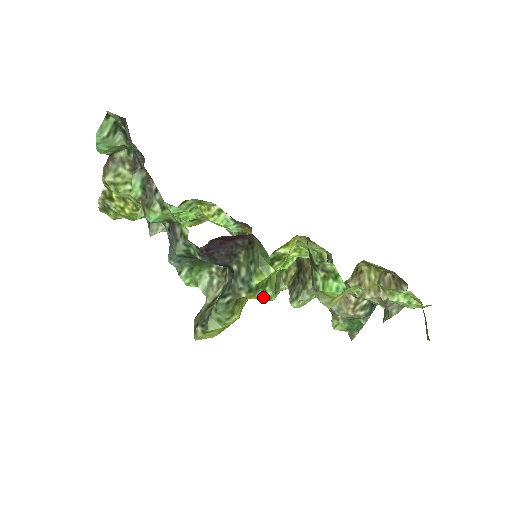
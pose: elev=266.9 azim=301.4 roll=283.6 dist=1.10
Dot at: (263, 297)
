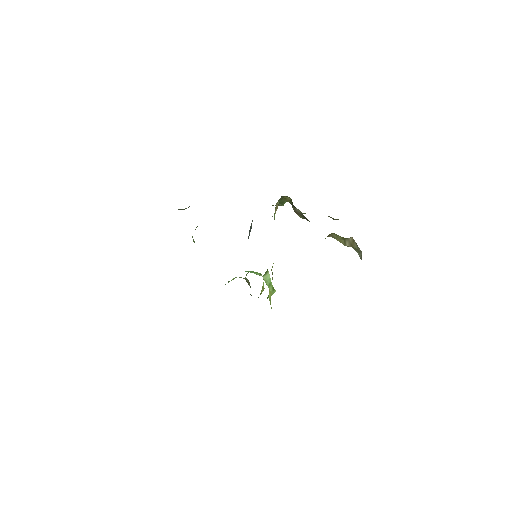
Dot at: occluded
